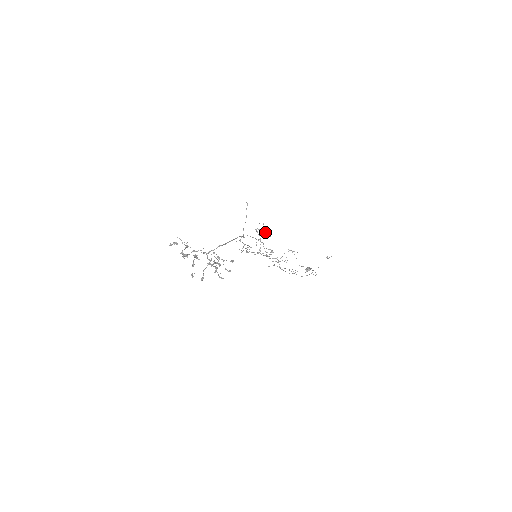
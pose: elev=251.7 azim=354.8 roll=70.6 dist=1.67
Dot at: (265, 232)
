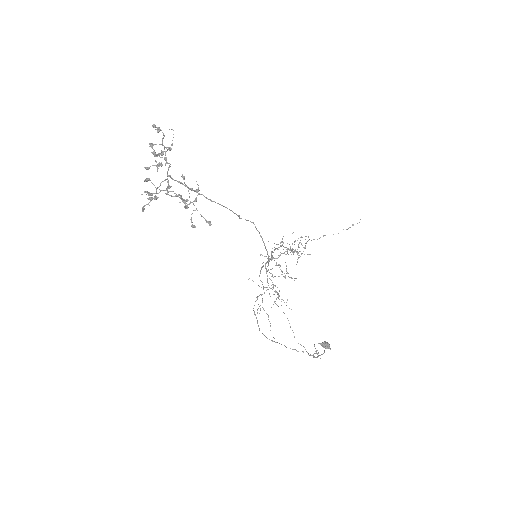
Dot at: (301, 253)
